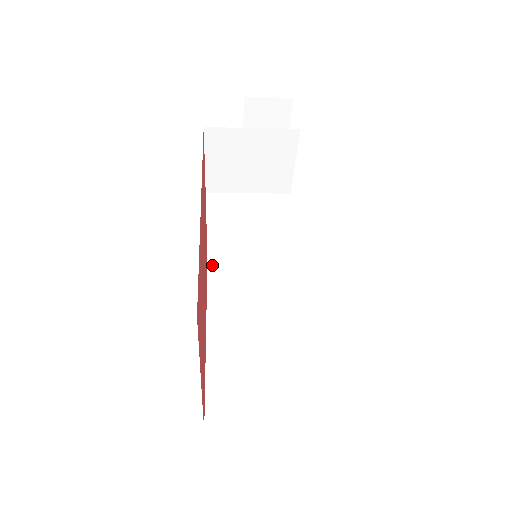
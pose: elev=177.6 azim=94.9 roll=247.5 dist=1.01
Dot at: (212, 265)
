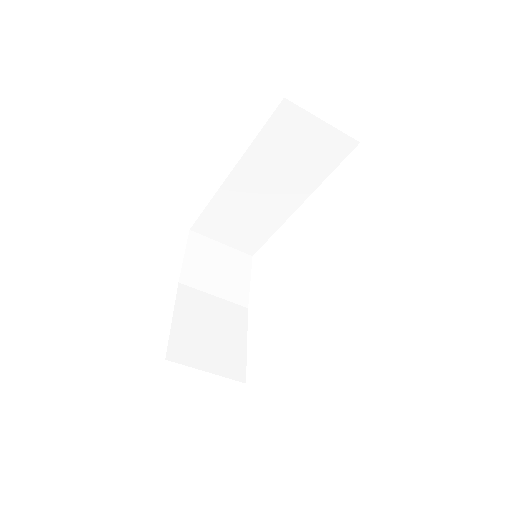
Dot at: occluded
